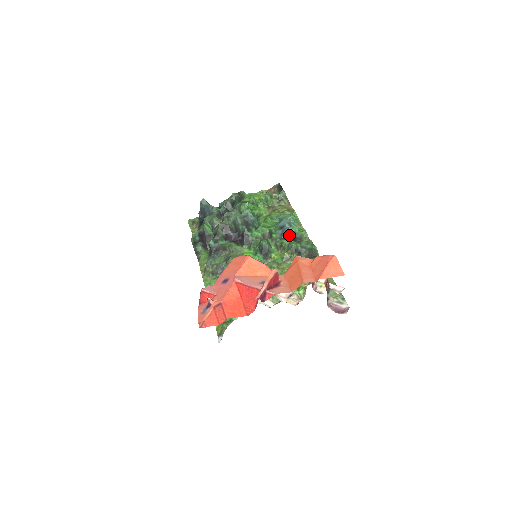
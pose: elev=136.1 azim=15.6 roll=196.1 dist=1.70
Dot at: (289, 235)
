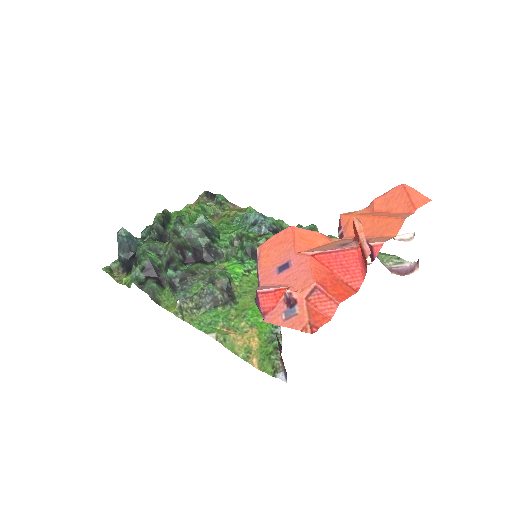
Dot at: (269, 228)
